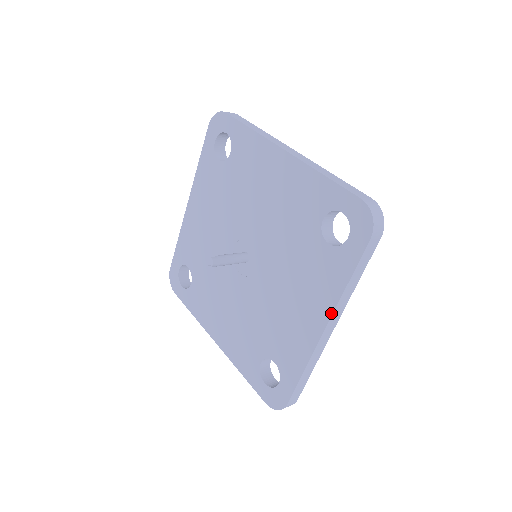
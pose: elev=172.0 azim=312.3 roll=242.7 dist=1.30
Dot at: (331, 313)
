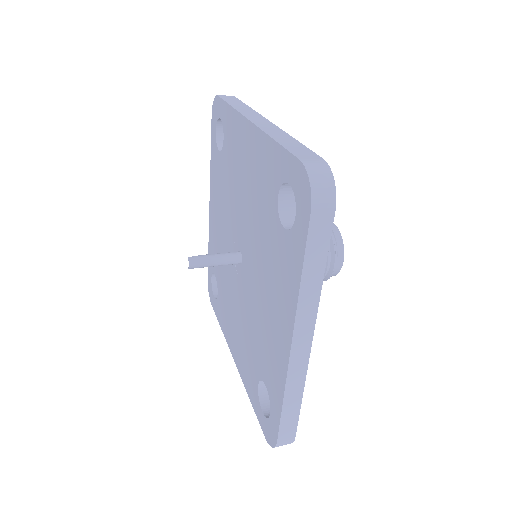
Dot at: (293, 321)
